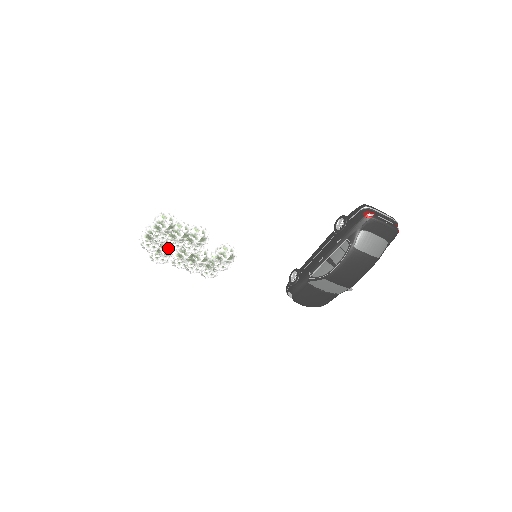
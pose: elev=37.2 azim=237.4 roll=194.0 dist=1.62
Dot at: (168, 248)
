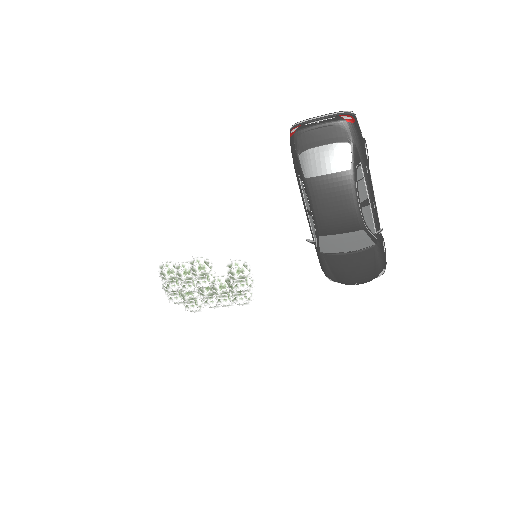
Dot at: (185, 293)
